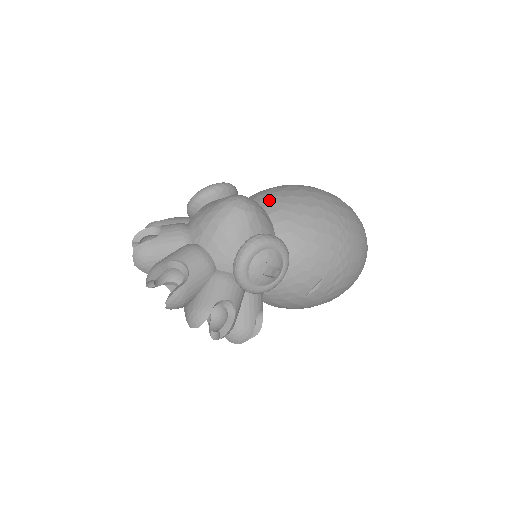
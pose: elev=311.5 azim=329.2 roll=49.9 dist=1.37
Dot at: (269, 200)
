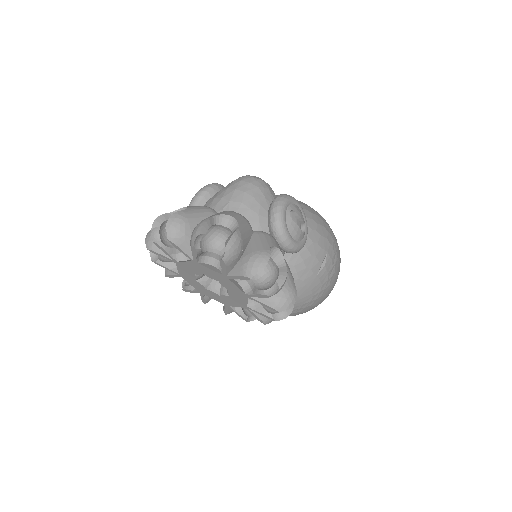
Dot at: occluded
